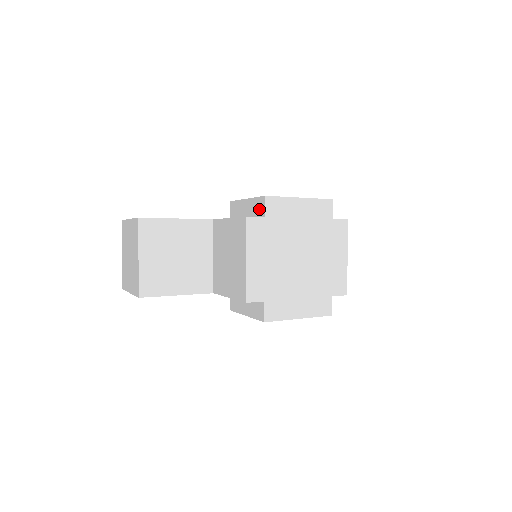
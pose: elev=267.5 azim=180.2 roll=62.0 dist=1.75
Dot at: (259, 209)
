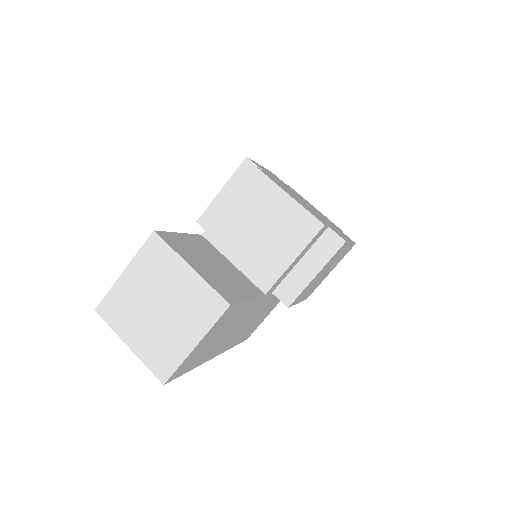
Dot at: occluded
